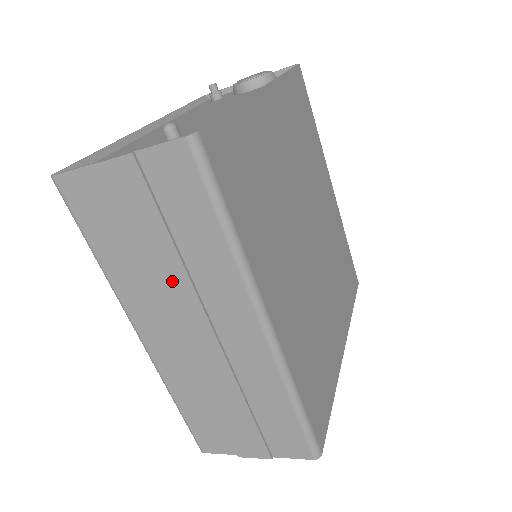
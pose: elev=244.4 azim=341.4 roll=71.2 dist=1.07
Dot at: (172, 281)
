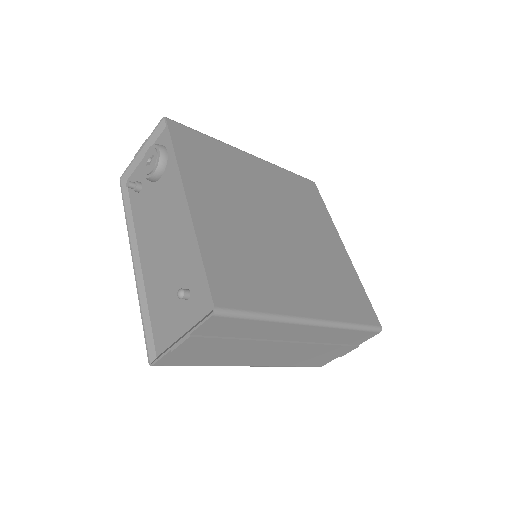
Dot at: (251, 347)
